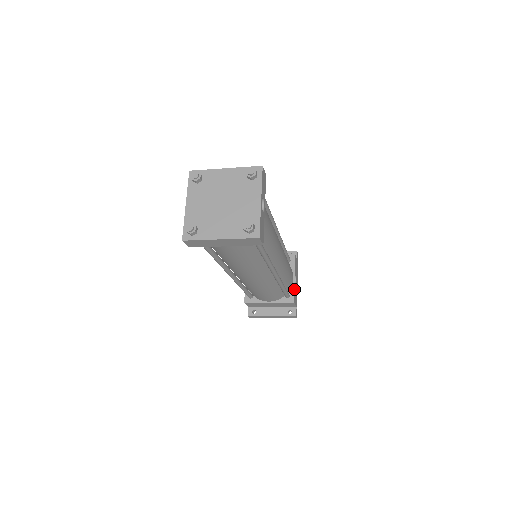
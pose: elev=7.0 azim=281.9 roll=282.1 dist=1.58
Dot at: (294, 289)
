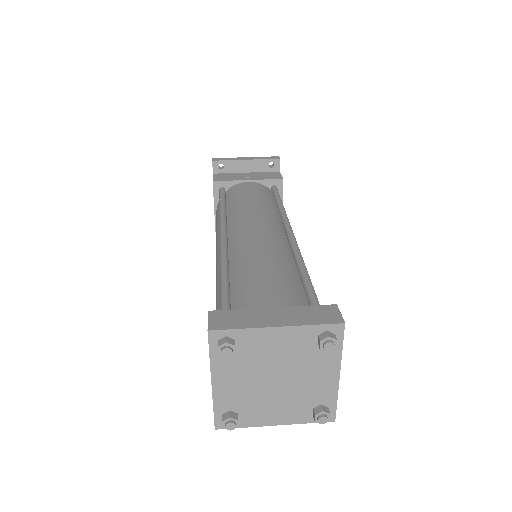
Dot at: occluded
